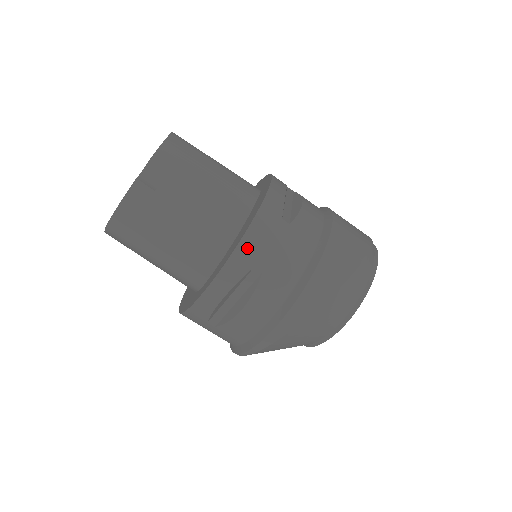
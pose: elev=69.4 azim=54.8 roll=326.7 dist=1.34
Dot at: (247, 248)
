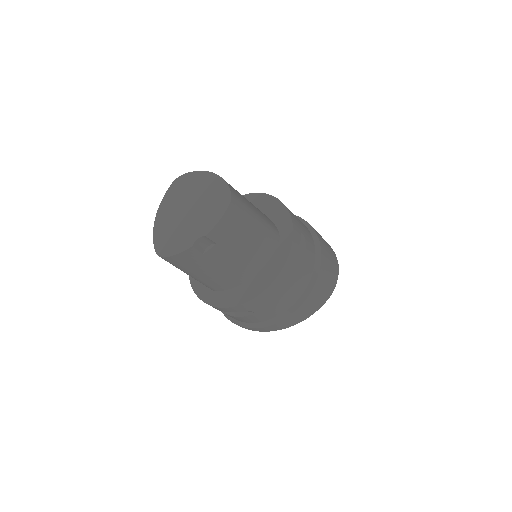
Dot at: (251, 304)
